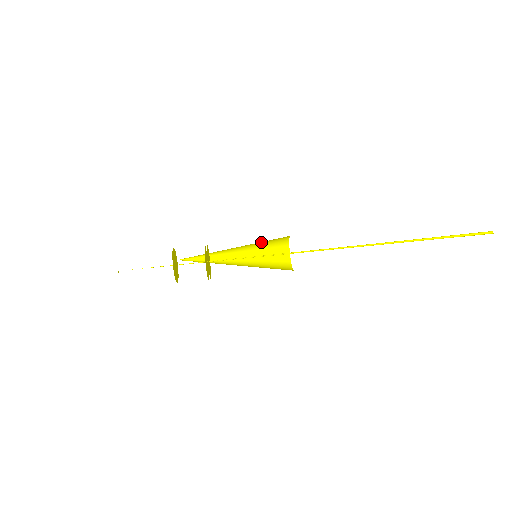
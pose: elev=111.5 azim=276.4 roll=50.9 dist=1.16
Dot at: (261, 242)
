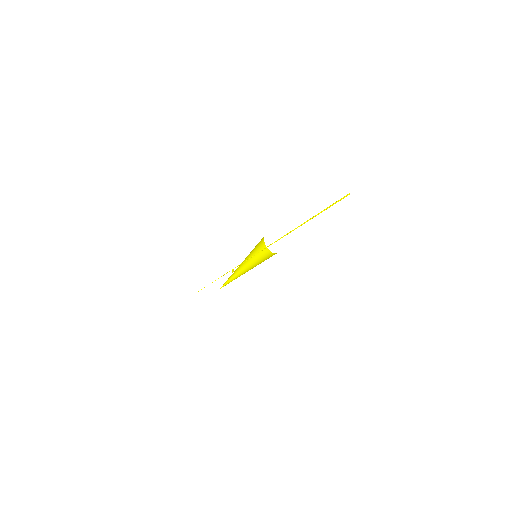
Dot at: (255, 257)
